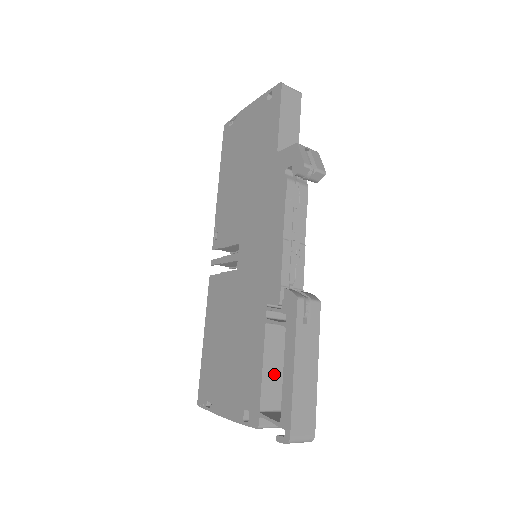
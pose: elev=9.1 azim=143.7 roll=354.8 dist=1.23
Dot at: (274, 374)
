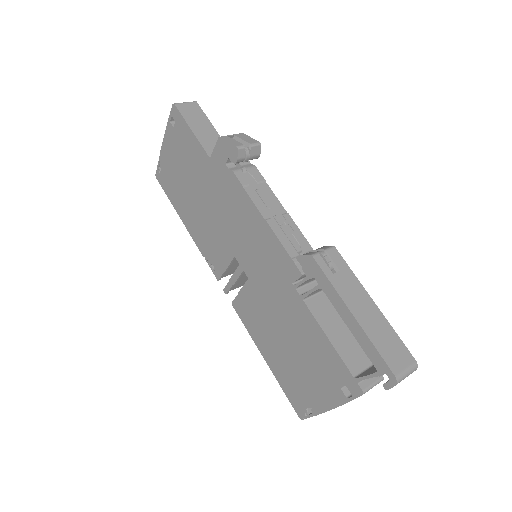
Dot at: (343, 338)
